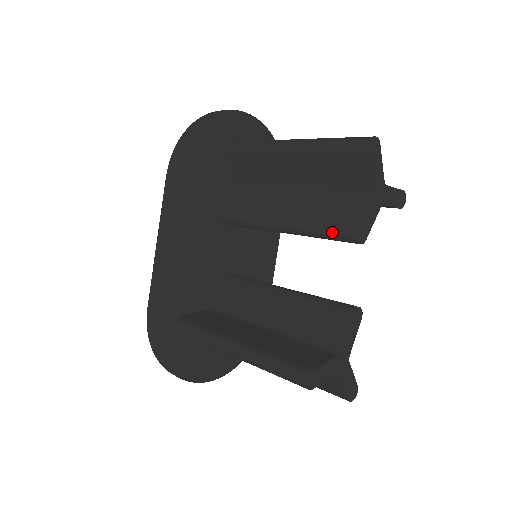
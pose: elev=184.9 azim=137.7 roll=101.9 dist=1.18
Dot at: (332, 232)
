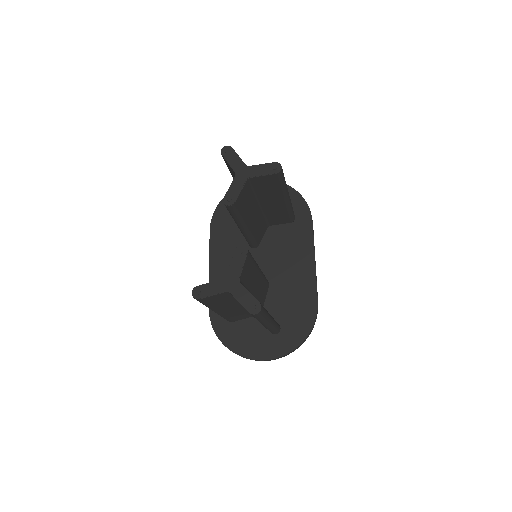
Dot at: occluded
